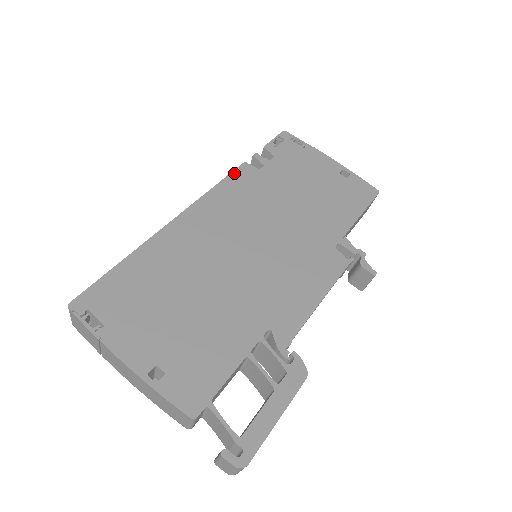
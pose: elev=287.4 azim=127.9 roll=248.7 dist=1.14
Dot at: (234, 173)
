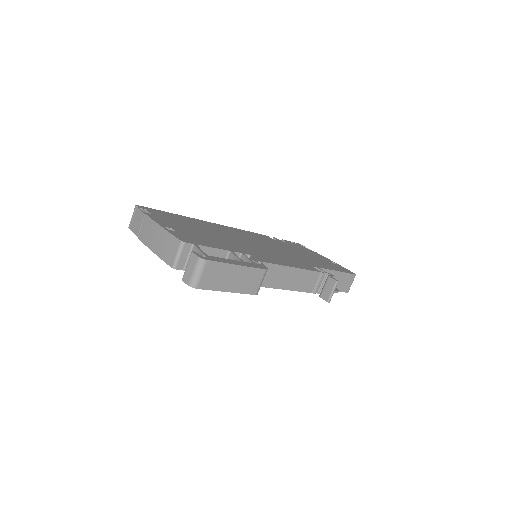
Dot at: (258, 234)
